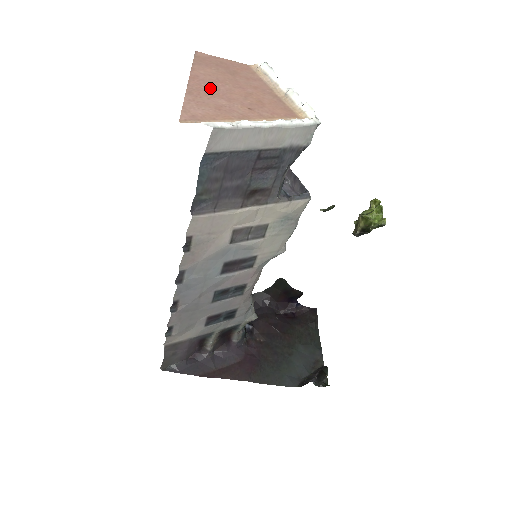
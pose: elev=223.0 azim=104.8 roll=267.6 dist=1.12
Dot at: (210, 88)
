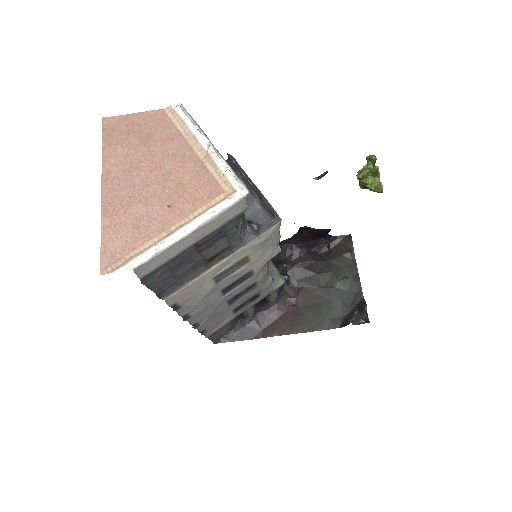
Dot at: (125, 189)
